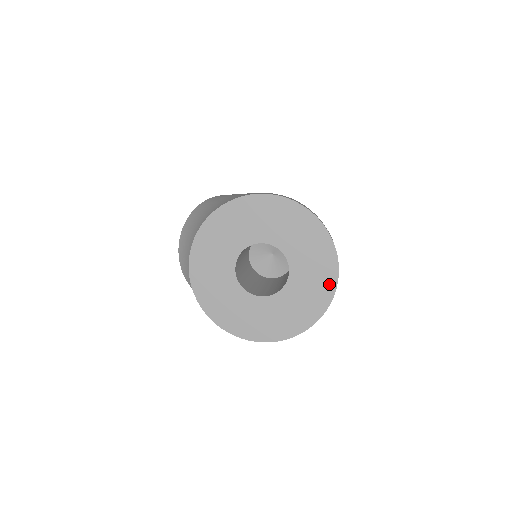
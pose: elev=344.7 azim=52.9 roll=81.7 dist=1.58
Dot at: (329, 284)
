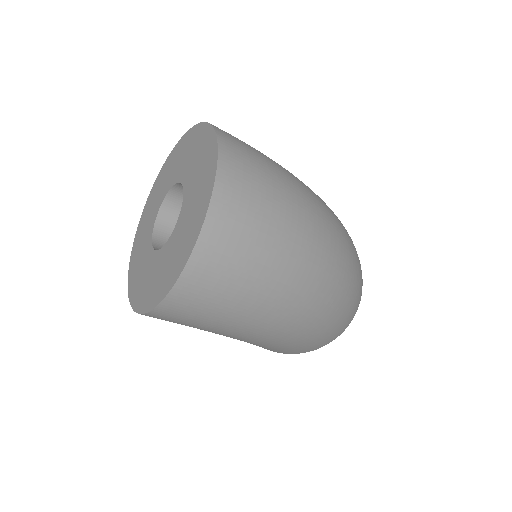
Dot at: (198, 224)
